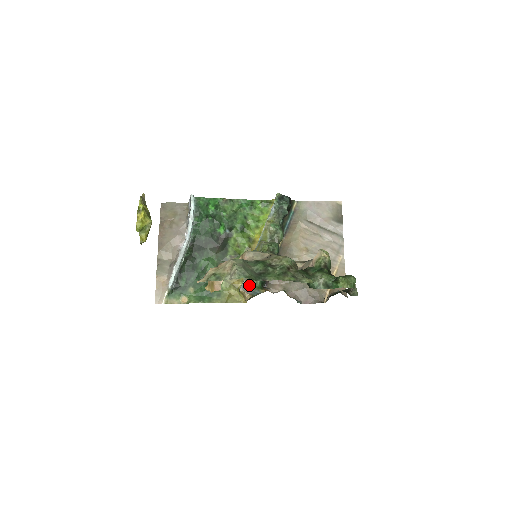
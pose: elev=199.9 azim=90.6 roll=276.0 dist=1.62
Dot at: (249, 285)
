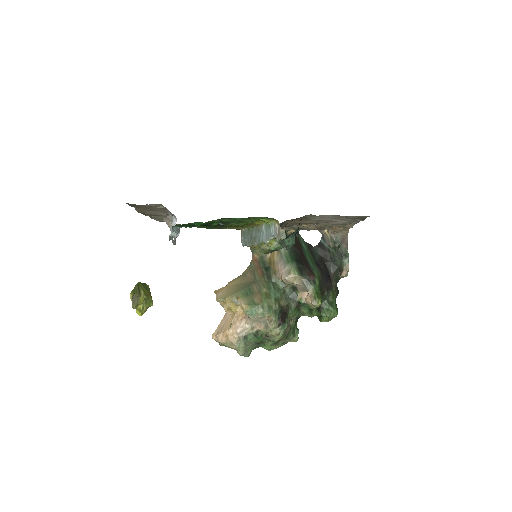
Dot at: occluded
